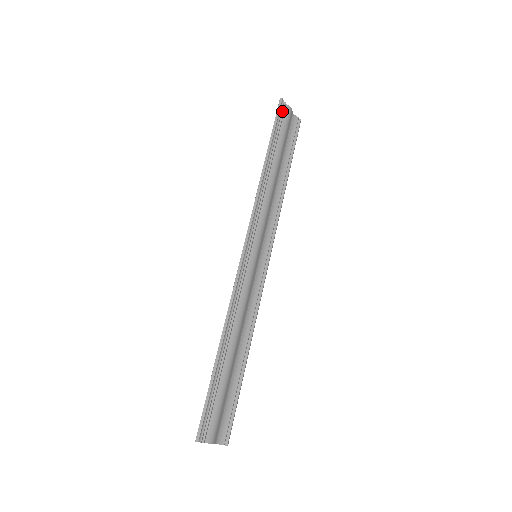
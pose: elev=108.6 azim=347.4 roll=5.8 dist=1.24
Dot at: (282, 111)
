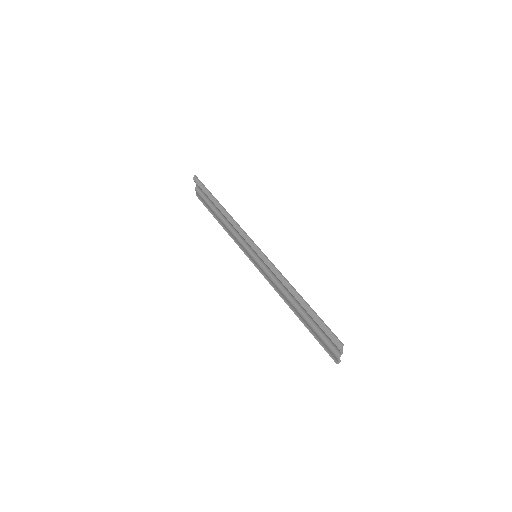
Dot at: occluded
